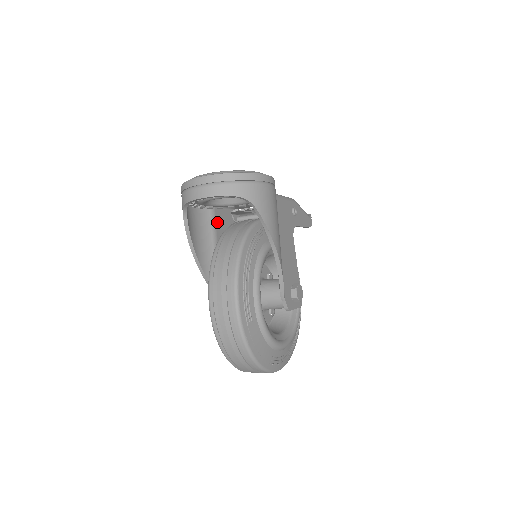
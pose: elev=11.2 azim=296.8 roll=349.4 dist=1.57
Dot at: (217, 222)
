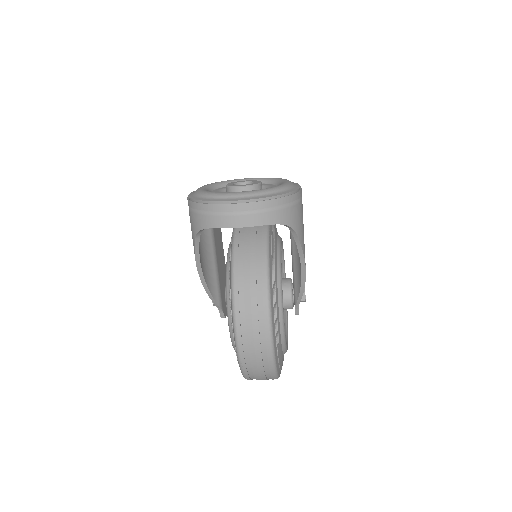
Dot at: occluded
